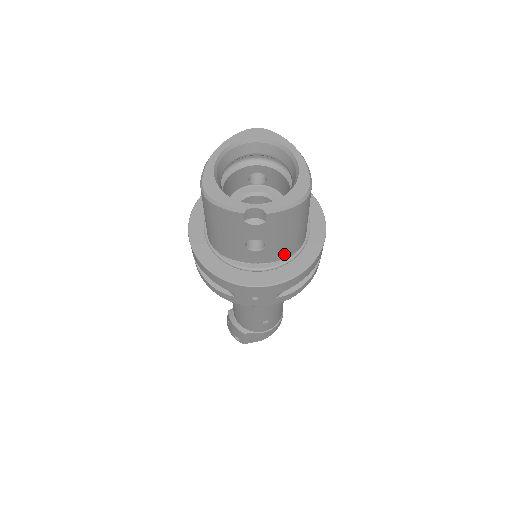
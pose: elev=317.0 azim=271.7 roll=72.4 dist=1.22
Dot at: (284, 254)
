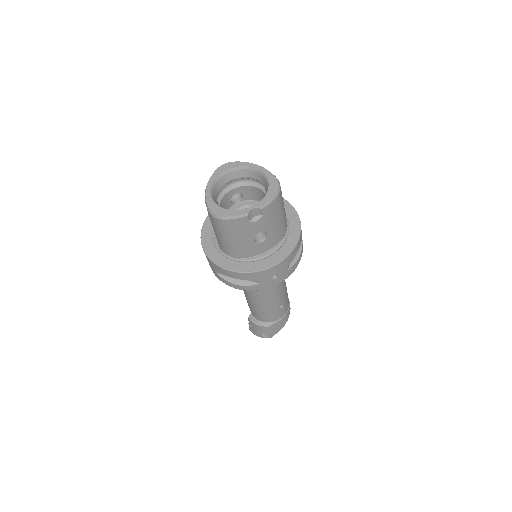
Dot at: (280, 237)
